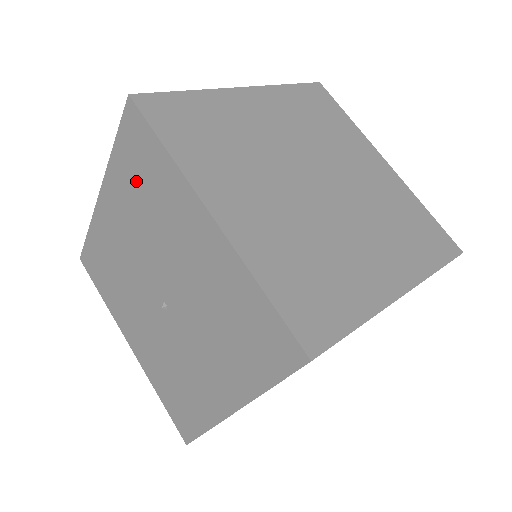
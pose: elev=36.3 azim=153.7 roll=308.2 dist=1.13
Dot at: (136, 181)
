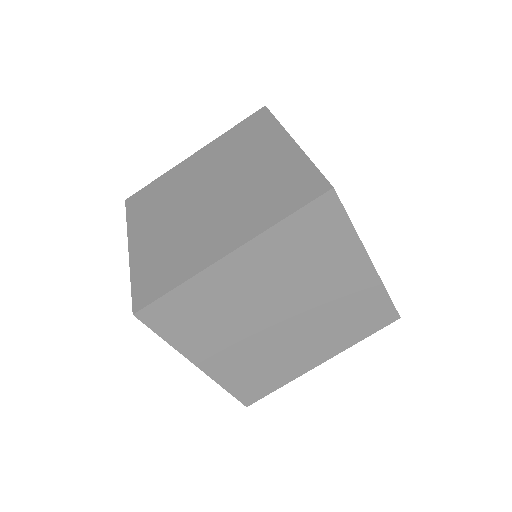
Dot at: occluded
